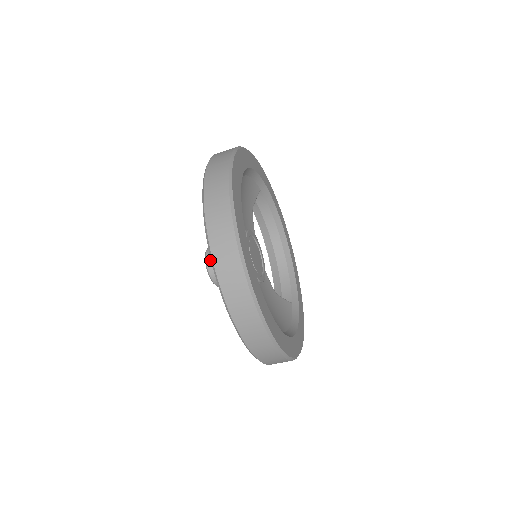
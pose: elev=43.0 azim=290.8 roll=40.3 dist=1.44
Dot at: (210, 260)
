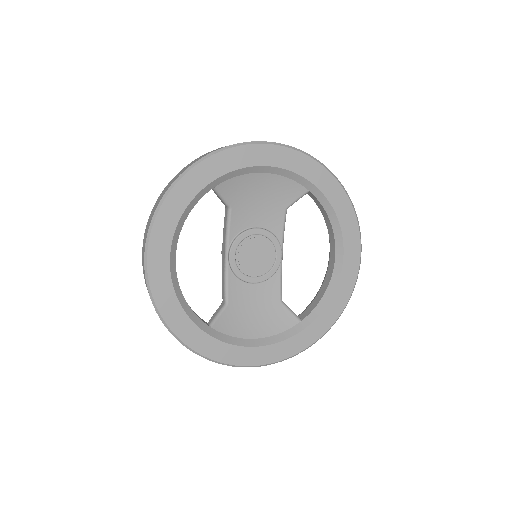
Dot at: occluded
